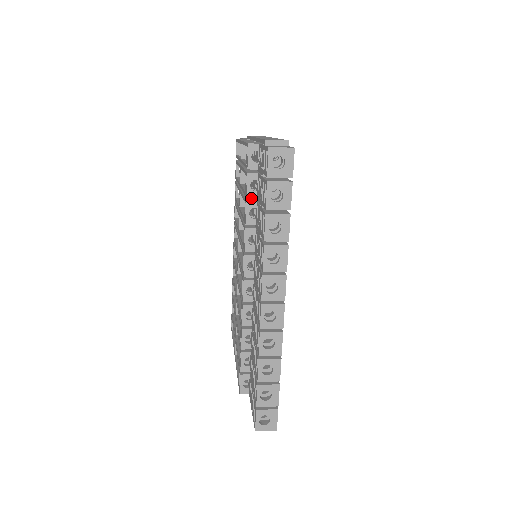
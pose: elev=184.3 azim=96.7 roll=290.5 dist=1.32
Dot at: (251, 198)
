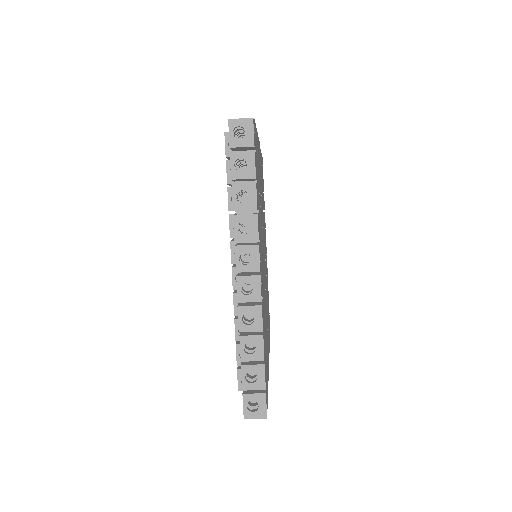
Dot at: occluded
